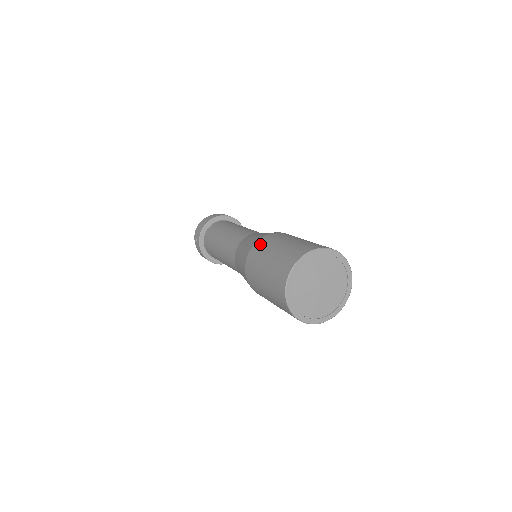
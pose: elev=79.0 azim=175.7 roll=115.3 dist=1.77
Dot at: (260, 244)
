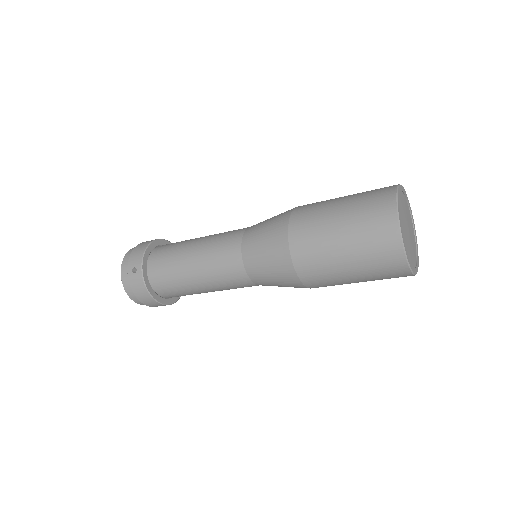
Dot at: (303, 210)
